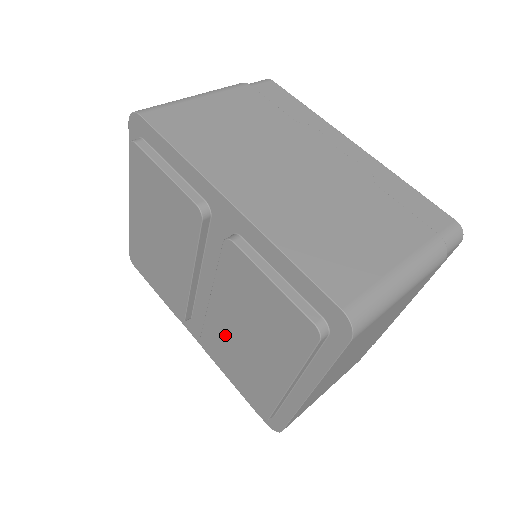
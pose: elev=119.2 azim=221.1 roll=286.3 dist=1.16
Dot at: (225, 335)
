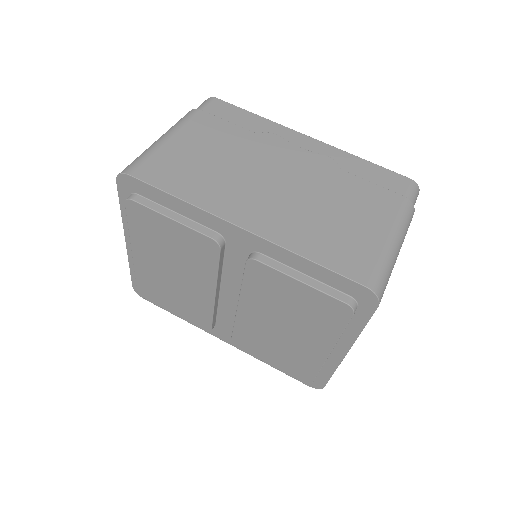
Dot at: (258, 331)
